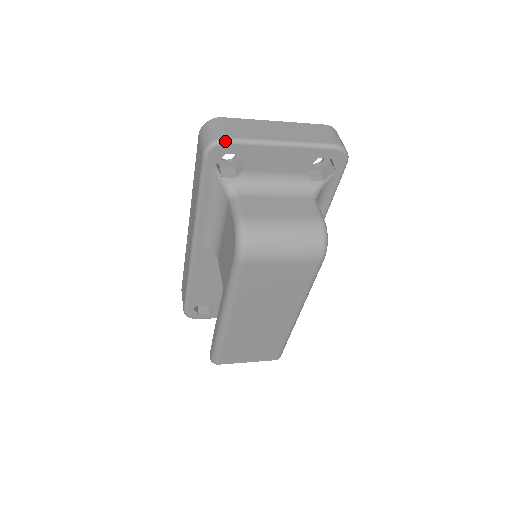
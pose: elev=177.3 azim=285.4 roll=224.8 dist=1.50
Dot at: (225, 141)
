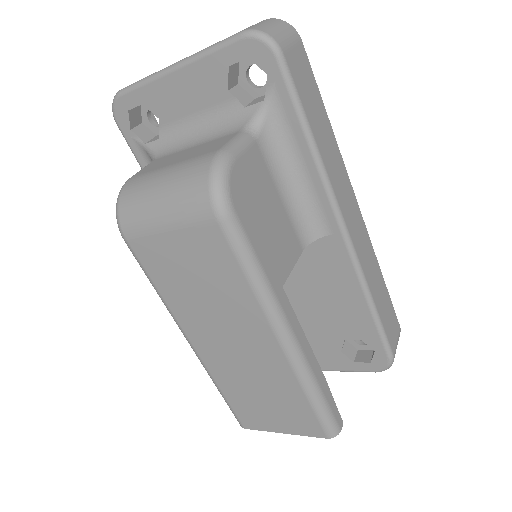
Dot at: (118, 94)
